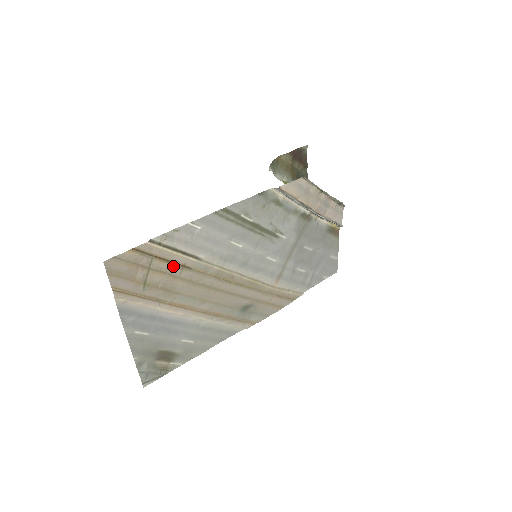
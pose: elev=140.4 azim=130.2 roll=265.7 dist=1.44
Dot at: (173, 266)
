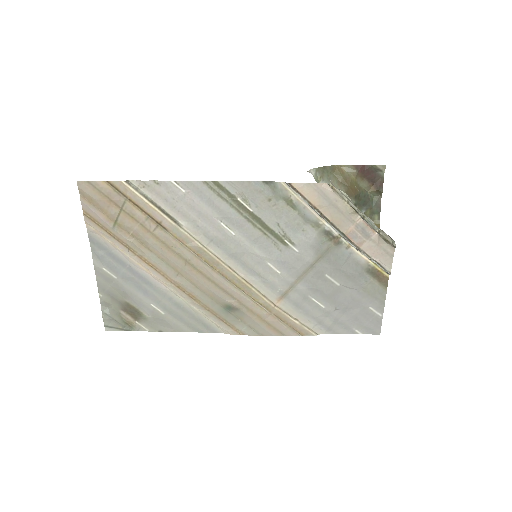
Dot at: (147, 218)
